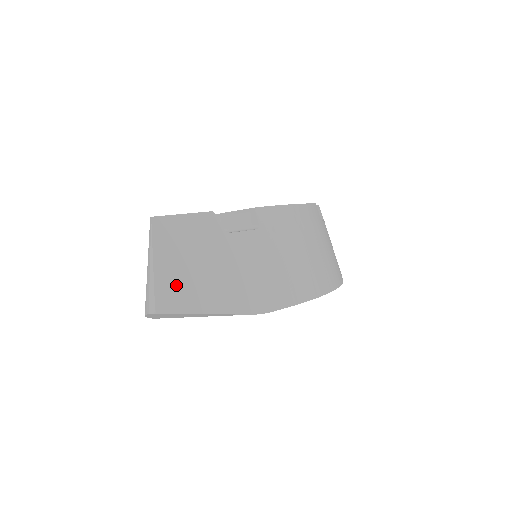
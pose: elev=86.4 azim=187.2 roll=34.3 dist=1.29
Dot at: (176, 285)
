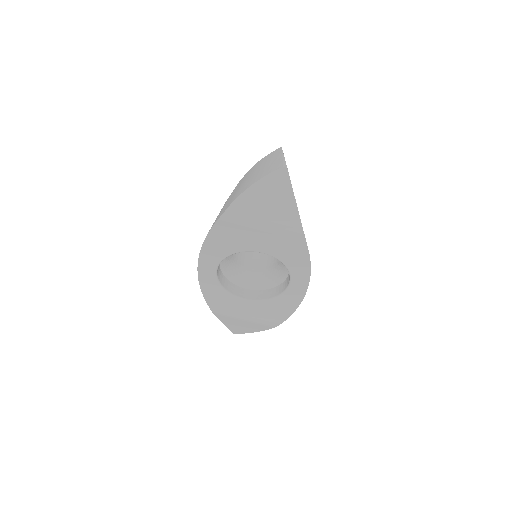
Dot at: occluded
